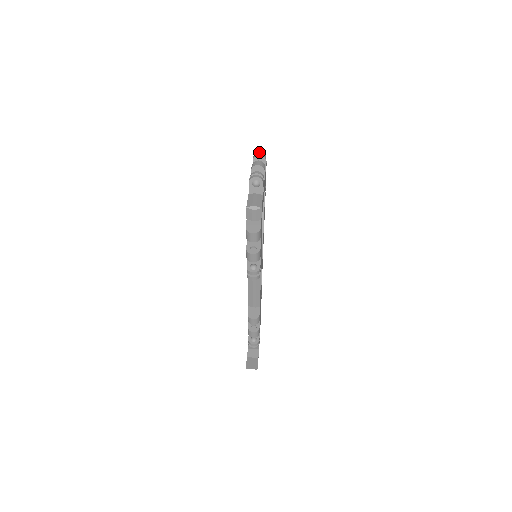
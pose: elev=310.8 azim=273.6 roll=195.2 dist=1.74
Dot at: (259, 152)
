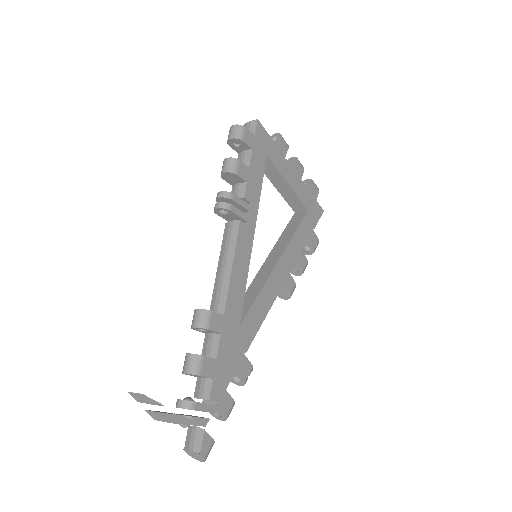
Dot at: occluded
